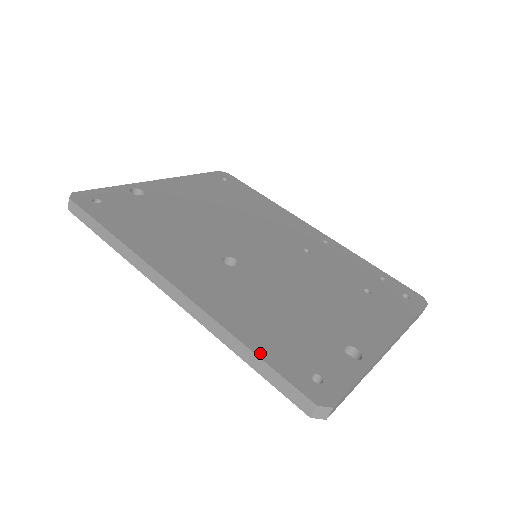
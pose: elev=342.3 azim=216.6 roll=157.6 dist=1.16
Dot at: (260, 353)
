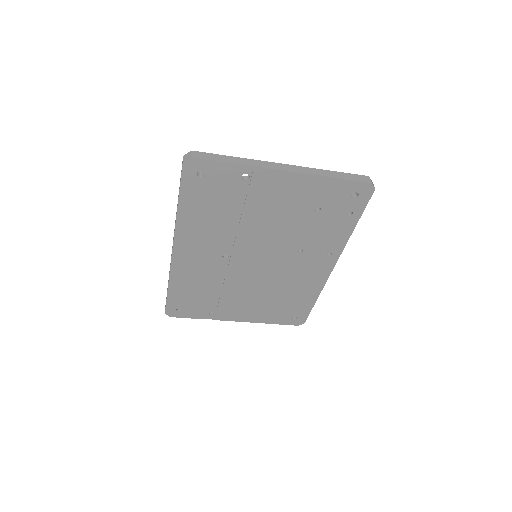
Dot at: occluded
